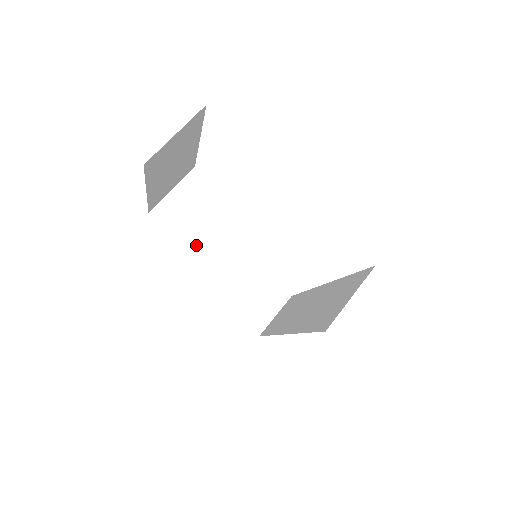
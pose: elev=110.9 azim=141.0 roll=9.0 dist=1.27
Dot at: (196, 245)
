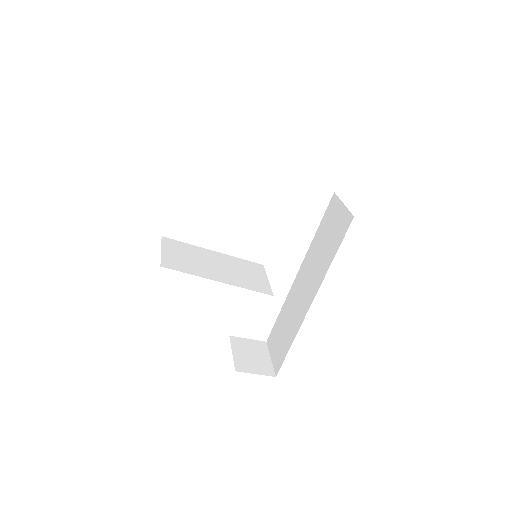
Dot at: (209, 275)
